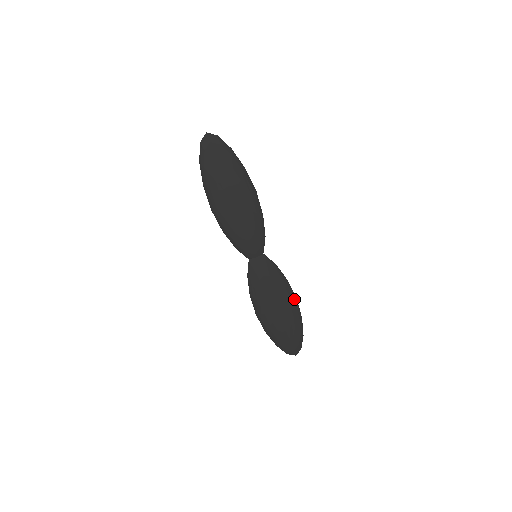
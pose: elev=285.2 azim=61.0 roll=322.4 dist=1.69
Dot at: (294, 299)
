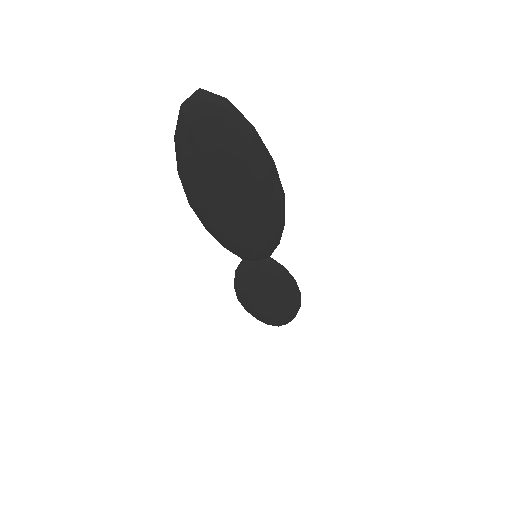
Dot at: (297, 297)
